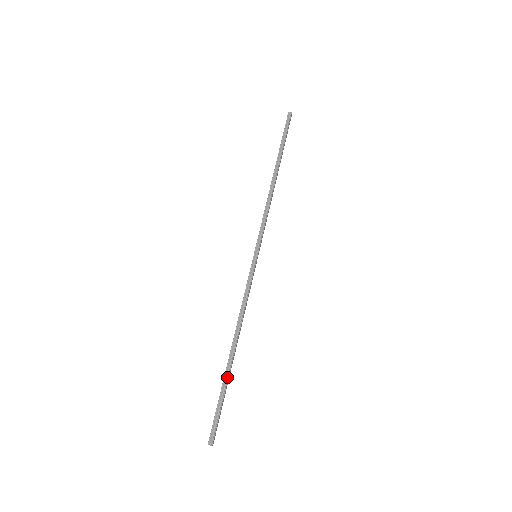
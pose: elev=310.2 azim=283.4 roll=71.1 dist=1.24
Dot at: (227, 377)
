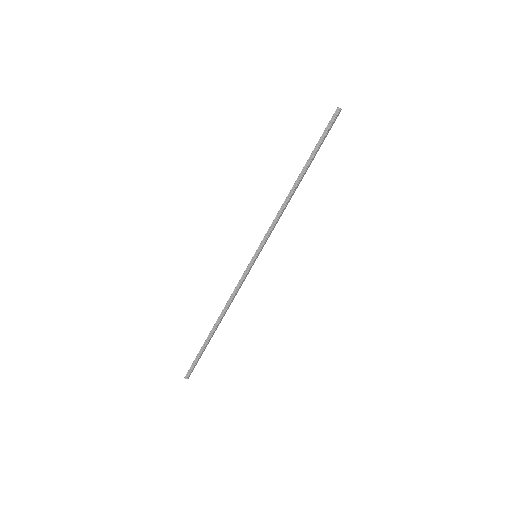
Dot at: (207, 341)
